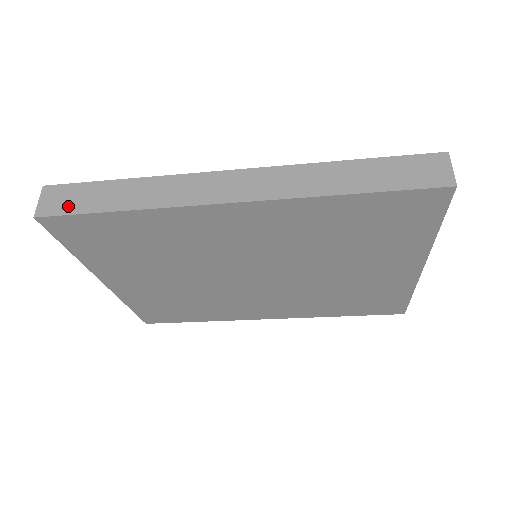
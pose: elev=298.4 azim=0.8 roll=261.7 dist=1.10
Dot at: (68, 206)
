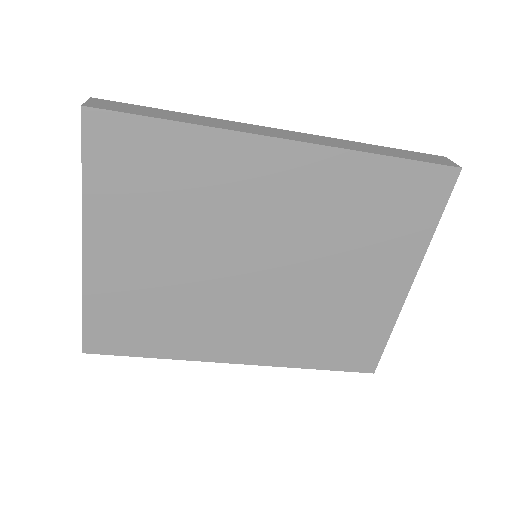
Dot at: (121, 109)
